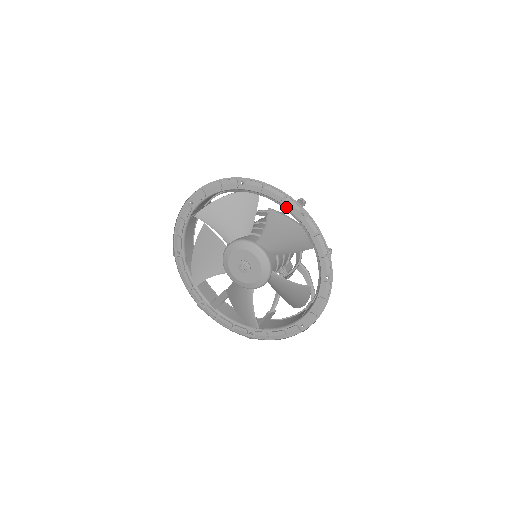
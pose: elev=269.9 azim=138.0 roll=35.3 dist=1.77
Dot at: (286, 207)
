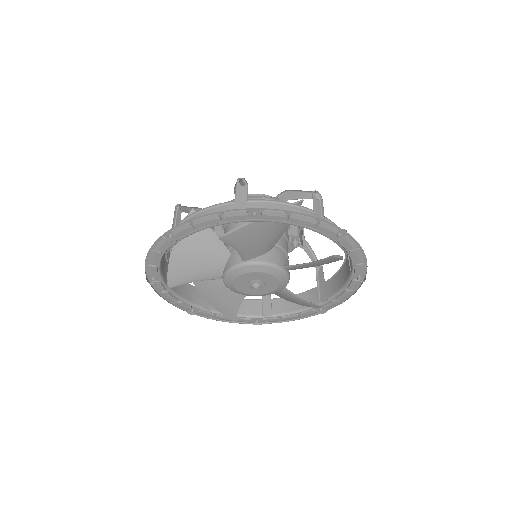
Dot at: (232, 220)
